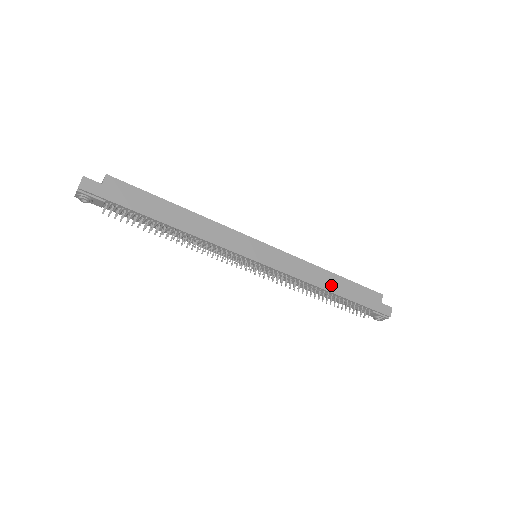
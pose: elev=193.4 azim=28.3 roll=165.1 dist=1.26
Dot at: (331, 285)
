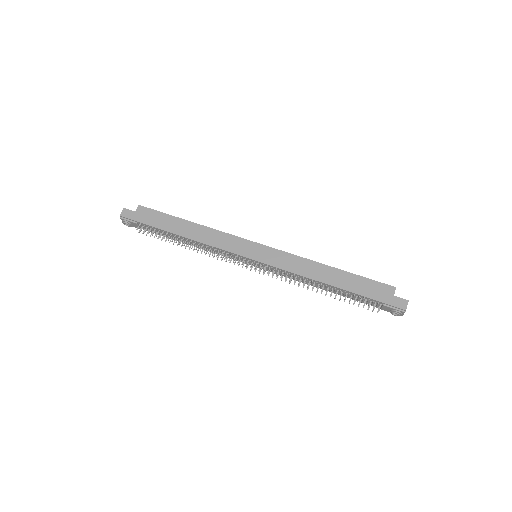
Dot at: (328, 278)
